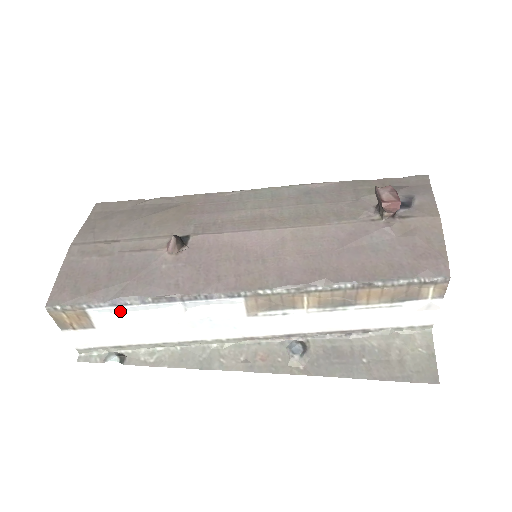
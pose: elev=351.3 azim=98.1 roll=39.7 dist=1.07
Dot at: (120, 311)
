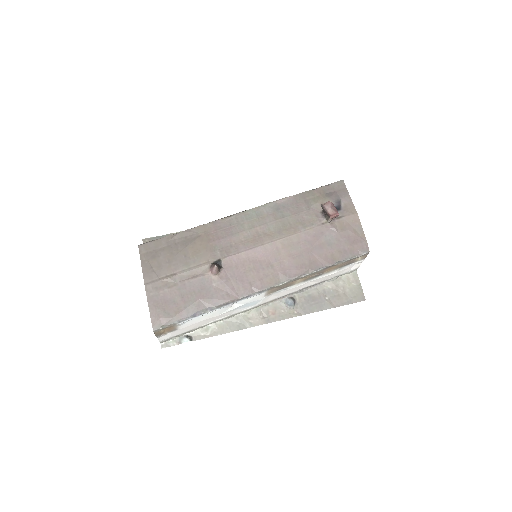
Dot at: (196, 318)
